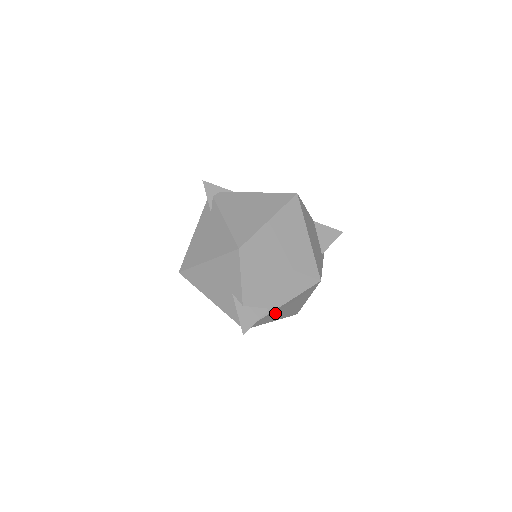
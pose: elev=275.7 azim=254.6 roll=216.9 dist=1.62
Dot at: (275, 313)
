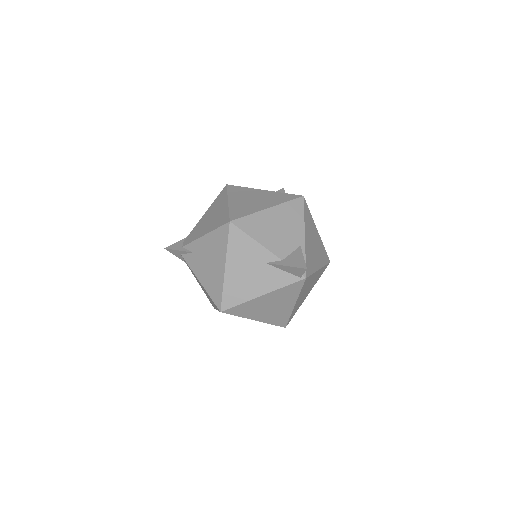
Dot at: (310, 251)
